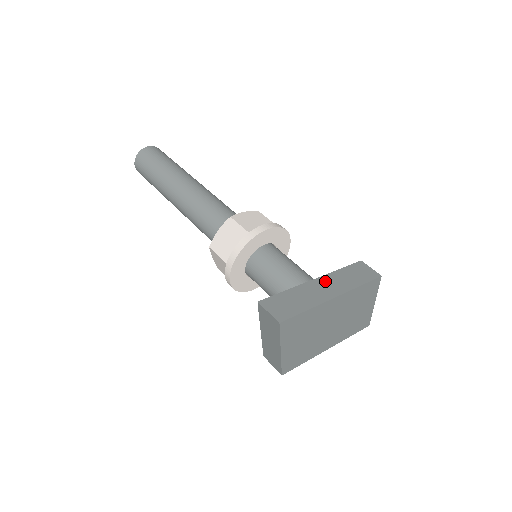
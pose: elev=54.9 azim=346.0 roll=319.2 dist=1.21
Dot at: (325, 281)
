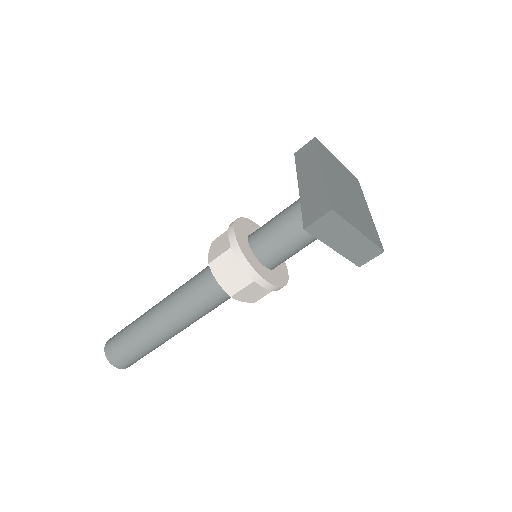
Dot at: (304, 178)
